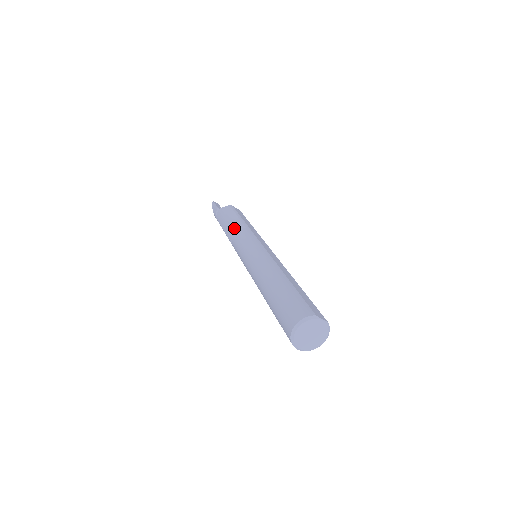
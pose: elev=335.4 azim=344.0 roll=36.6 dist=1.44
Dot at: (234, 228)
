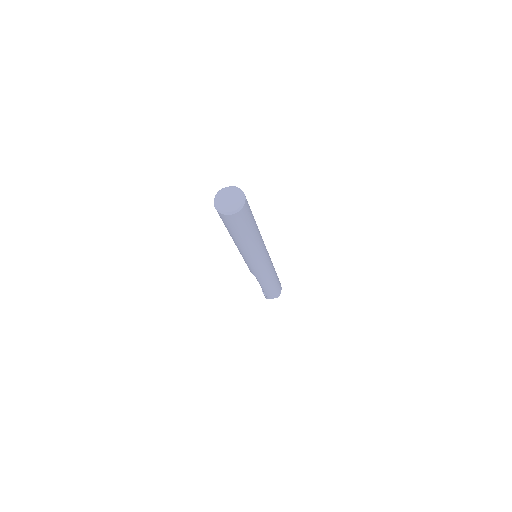
Dot at: occluded
